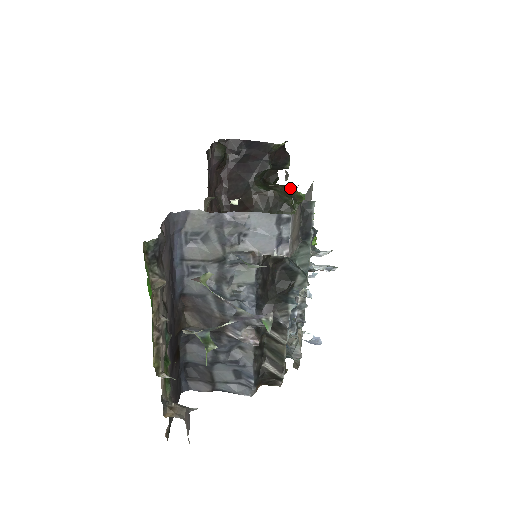
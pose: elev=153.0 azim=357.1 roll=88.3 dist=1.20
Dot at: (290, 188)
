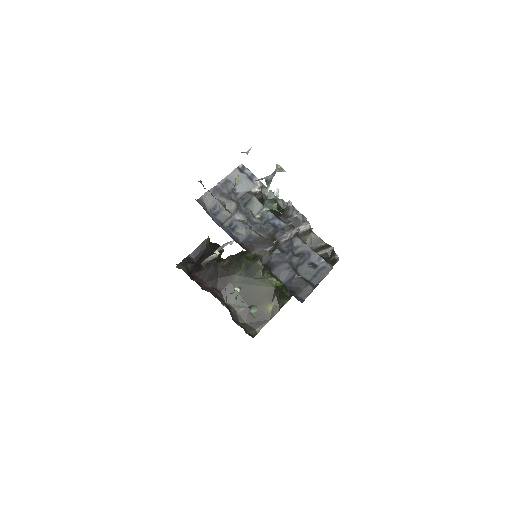
Dot at: occluded
